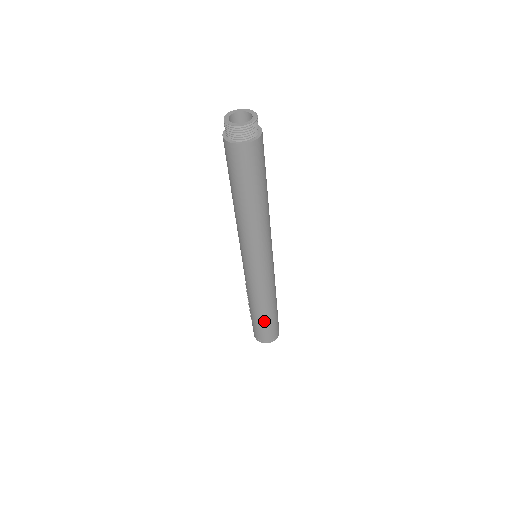
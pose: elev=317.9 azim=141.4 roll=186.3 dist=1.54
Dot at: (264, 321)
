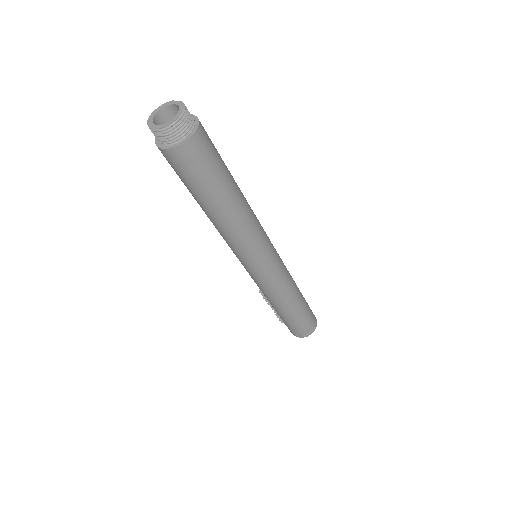
Dot at: (299, 314)
